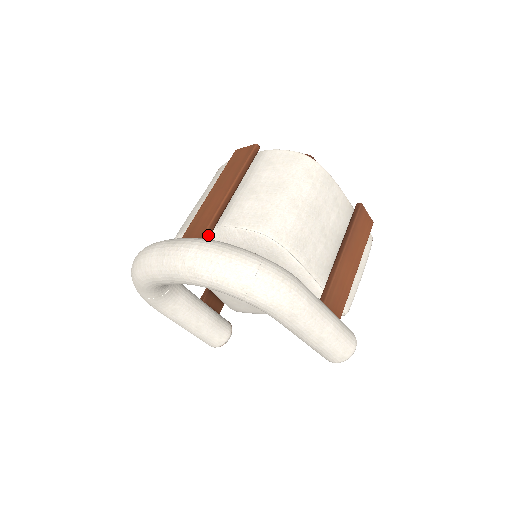
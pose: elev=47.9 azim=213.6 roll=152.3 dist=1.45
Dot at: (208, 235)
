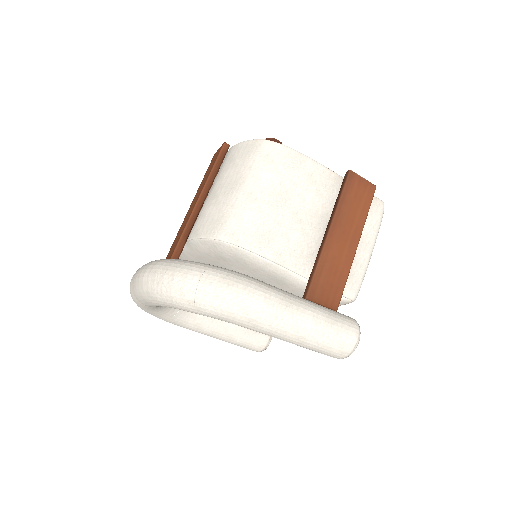
Dot at: (179, 252)
